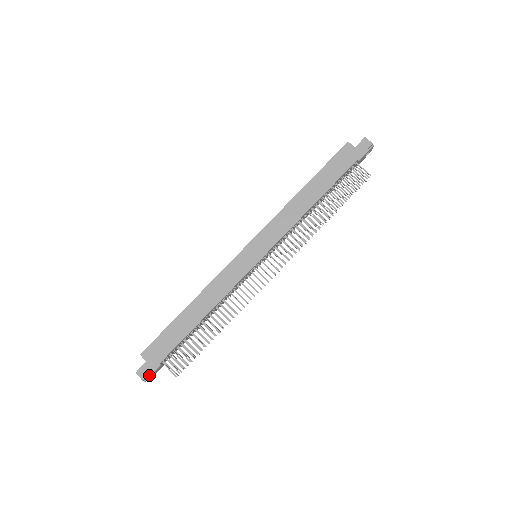
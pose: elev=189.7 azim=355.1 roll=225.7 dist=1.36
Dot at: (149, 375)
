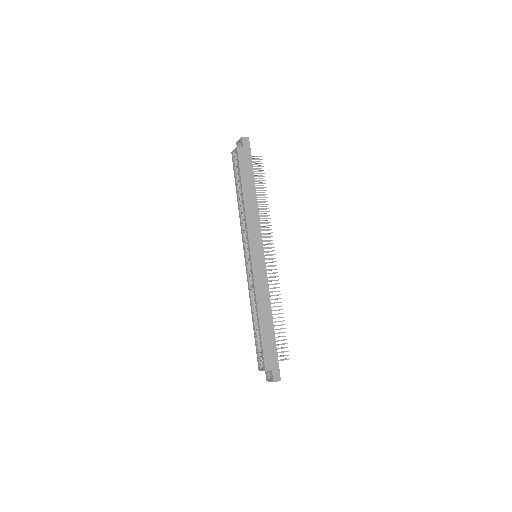
Dot at: (279, 375)
